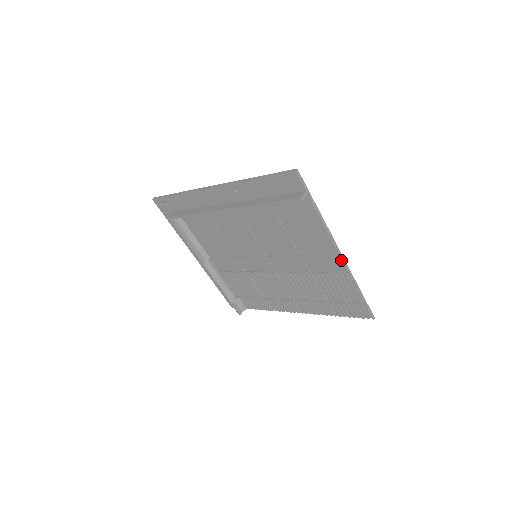
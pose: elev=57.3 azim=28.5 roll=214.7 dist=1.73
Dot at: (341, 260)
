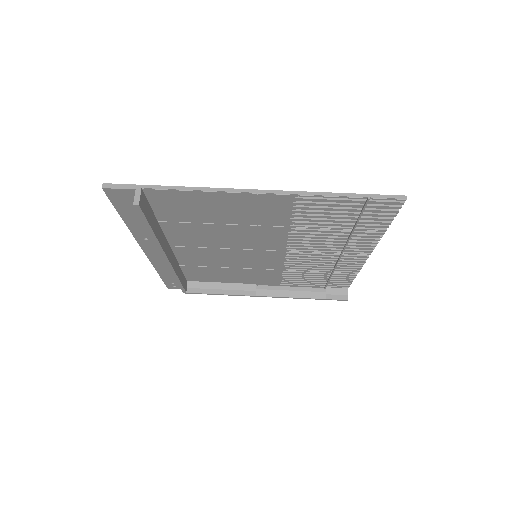
Dot at: (269, 195)
